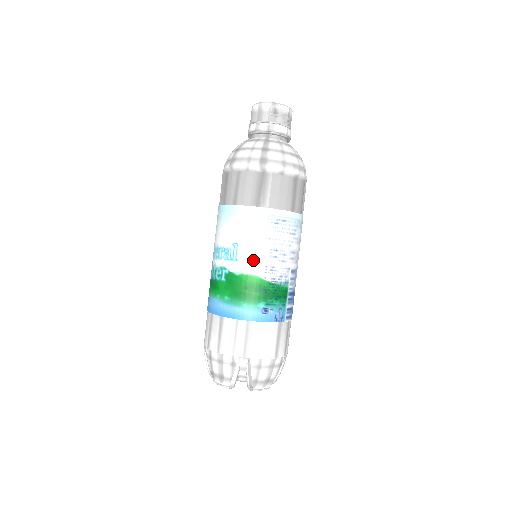
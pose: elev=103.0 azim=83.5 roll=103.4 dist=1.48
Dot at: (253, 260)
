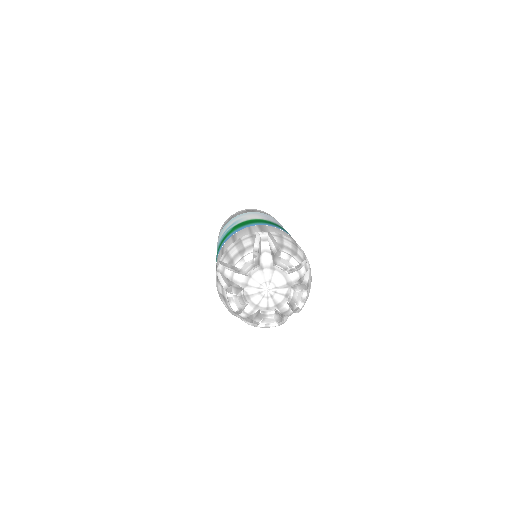
Dot at: (254, 217)
